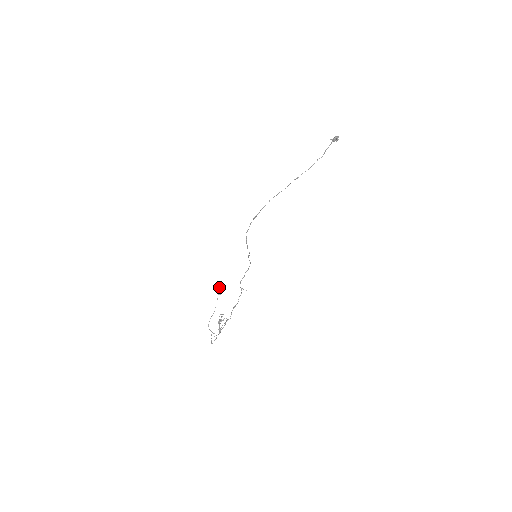
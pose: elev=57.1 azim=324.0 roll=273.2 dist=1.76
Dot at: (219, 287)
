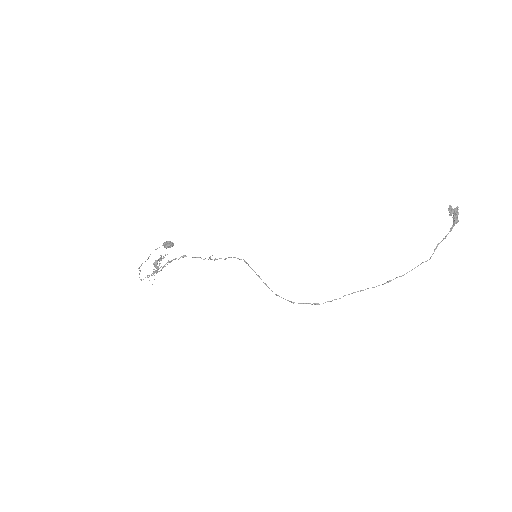
Dot at: (170, 246)
